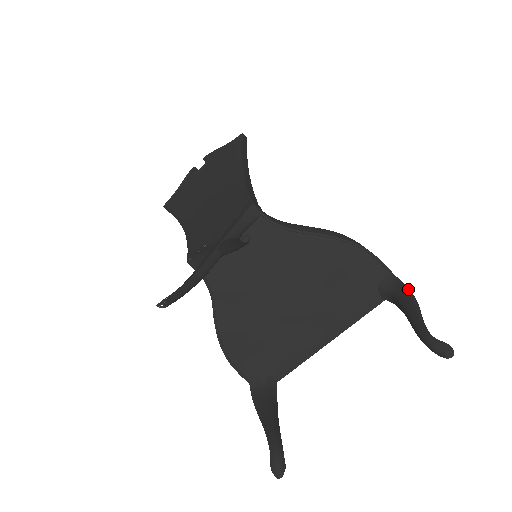
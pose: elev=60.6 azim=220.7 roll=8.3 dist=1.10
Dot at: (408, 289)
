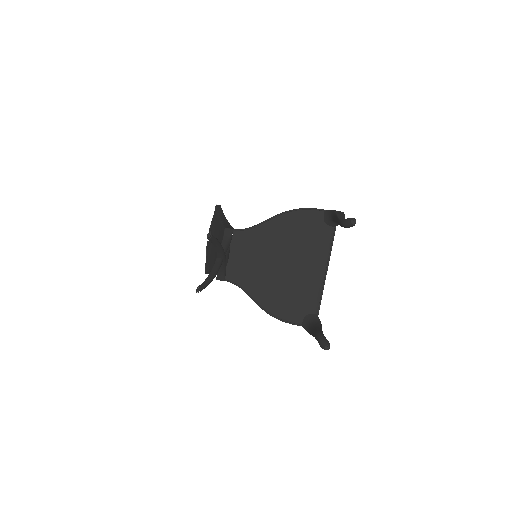
Dot at: (334, 211)
